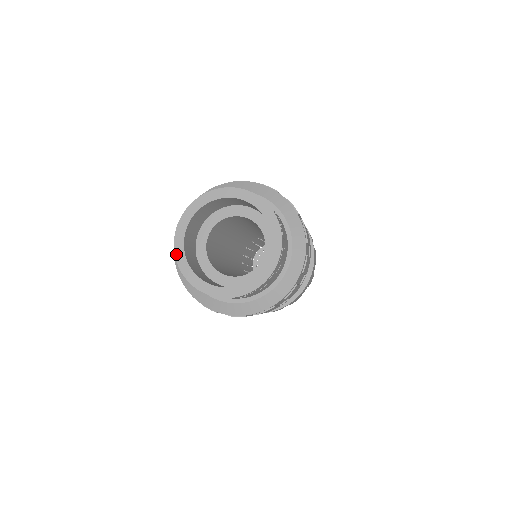
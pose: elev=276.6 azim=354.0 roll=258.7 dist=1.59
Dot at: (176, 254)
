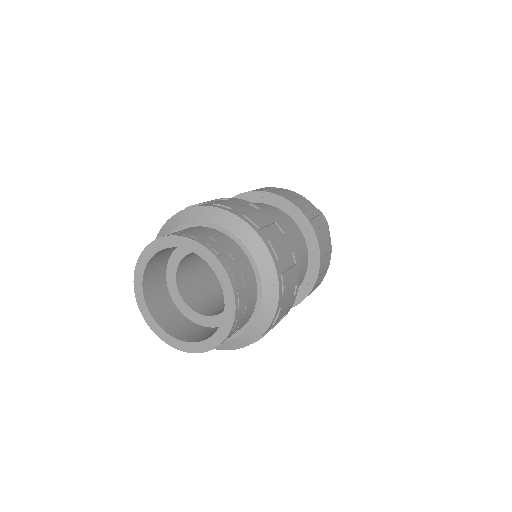
Dot at: (177, 348)
